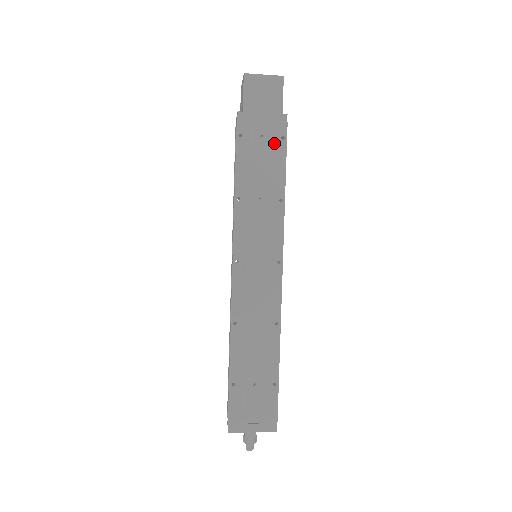
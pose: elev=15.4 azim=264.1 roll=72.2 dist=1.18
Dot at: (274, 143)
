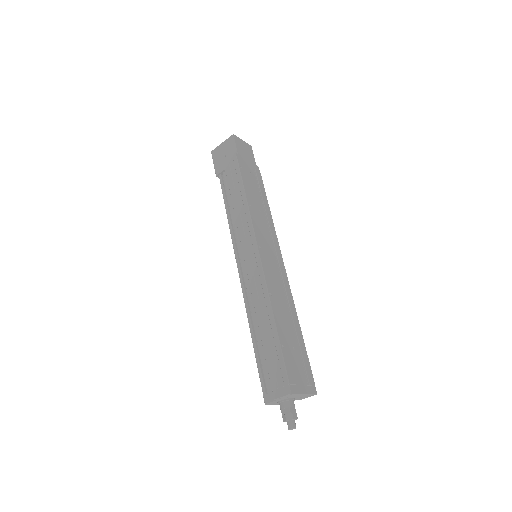
Dot at: (257, 180)
